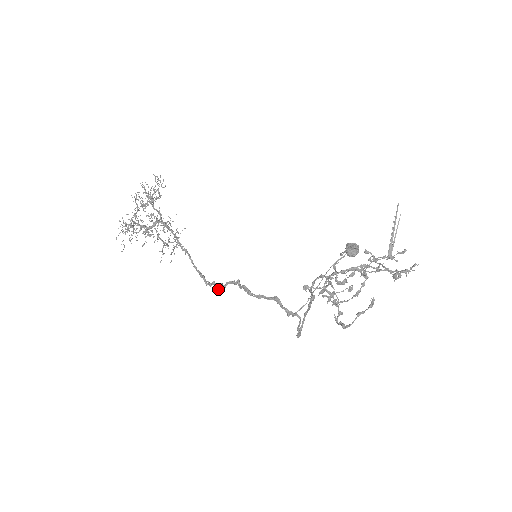
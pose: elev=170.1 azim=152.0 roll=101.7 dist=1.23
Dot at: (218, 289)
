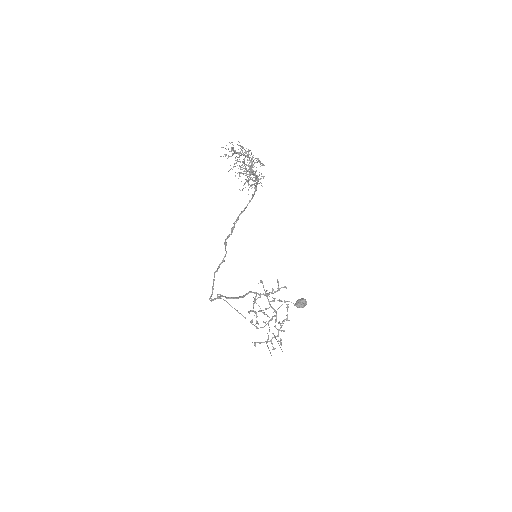
Dot at: (224, 242)
